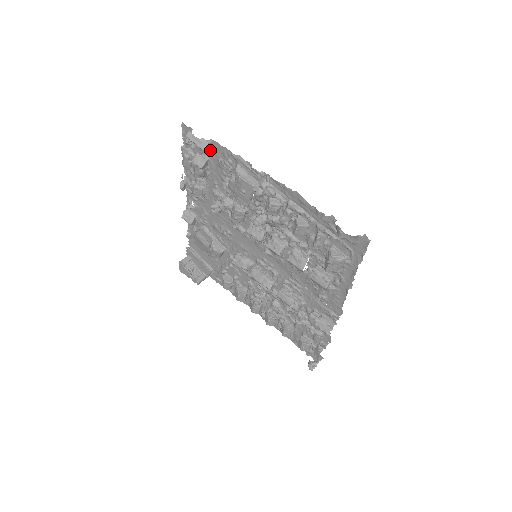
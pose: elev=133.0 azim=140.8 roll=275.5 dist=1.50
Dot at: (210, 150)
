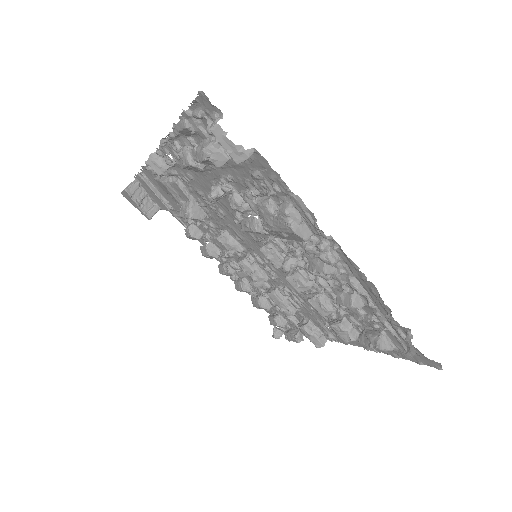
Dot at: occluded
